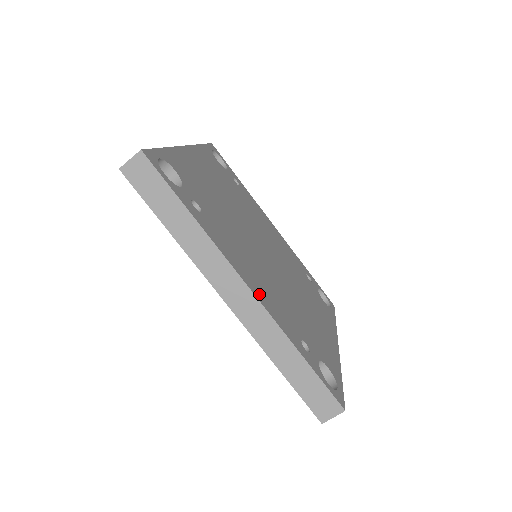
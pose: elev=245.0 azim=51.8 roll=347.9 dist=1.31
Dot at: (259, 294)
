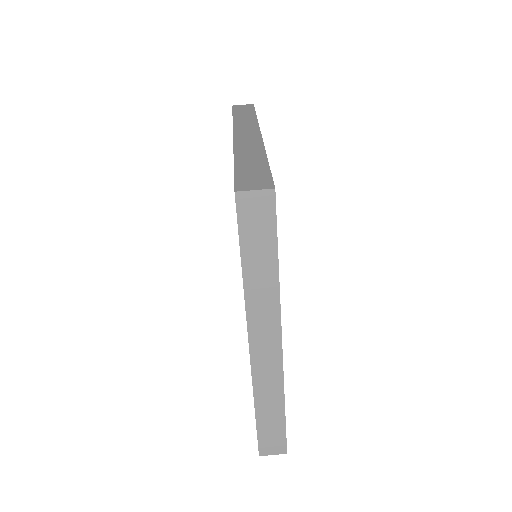
Dot at: occluded
